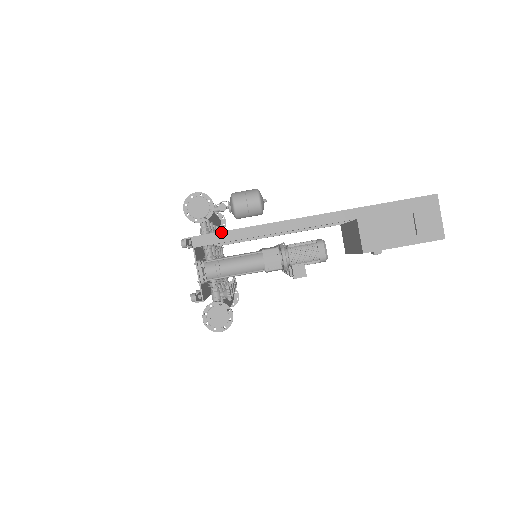
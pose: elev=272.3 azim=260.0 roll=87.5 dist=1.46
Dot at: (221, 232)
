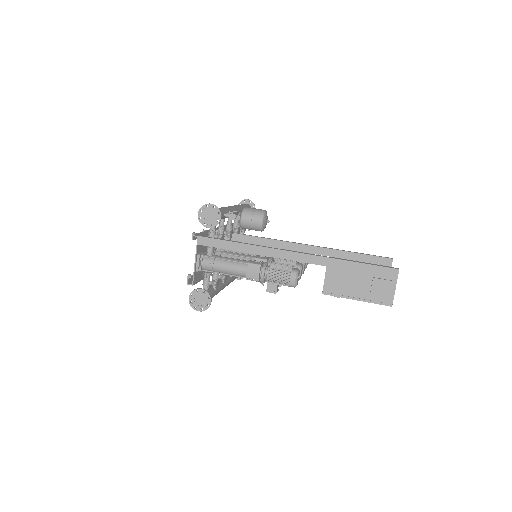
Dot at: (220, 240)
